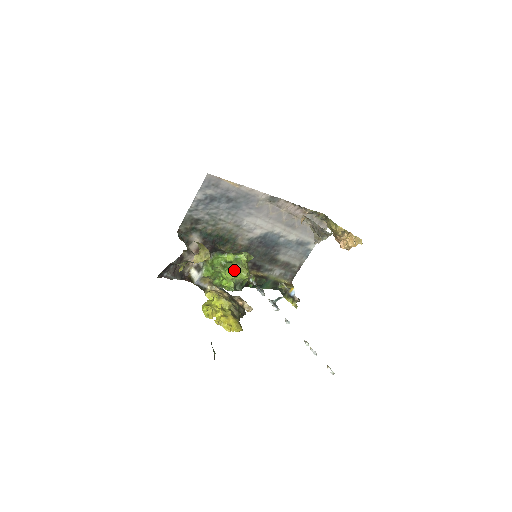
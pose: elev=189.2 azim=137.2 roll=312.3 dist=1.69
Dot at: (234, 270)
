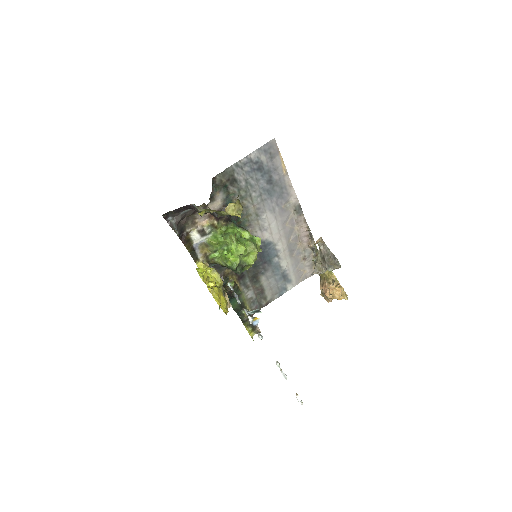
Dot at: (246, 248)
